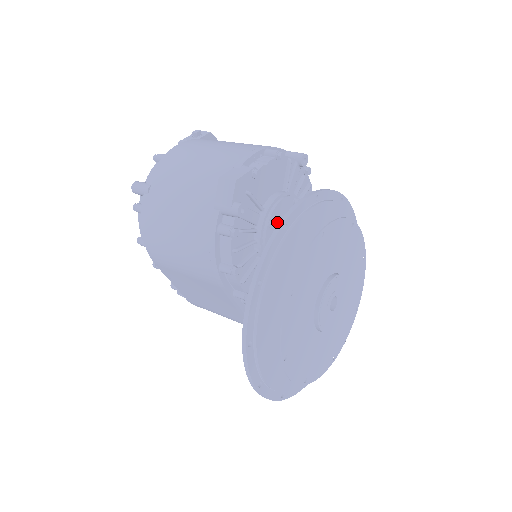
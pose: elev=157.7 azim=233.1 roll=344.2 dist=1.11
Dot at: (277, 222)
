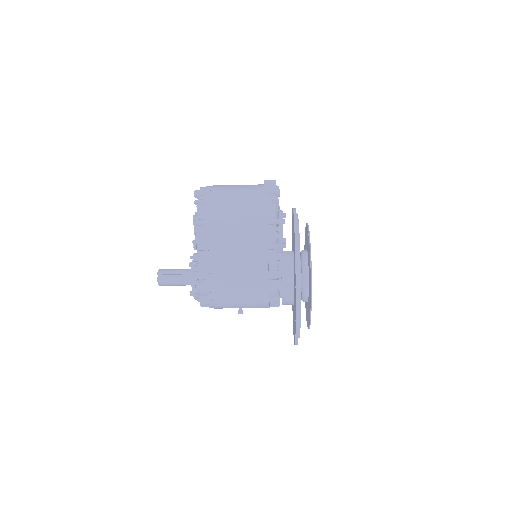
Dot at: occluded
